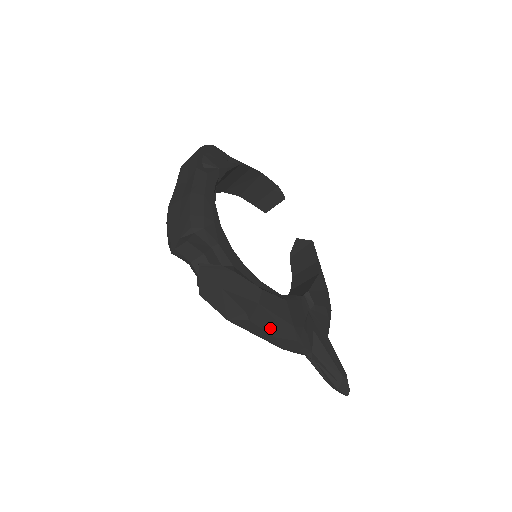
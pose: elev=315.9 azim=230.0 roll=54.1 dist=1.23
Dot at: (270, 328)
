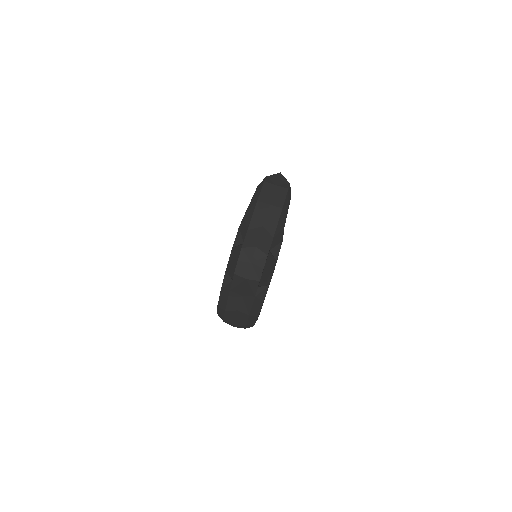
Dot at: occluded
